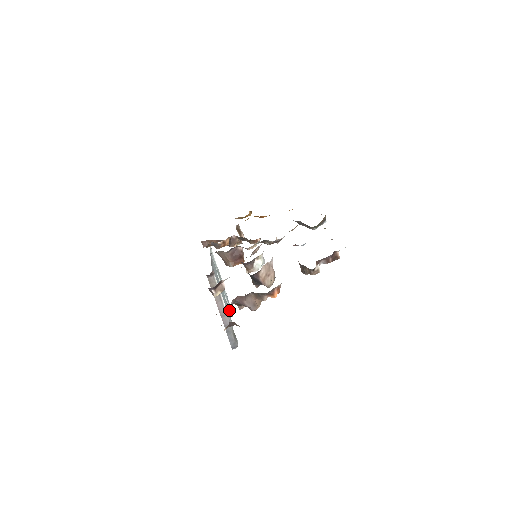
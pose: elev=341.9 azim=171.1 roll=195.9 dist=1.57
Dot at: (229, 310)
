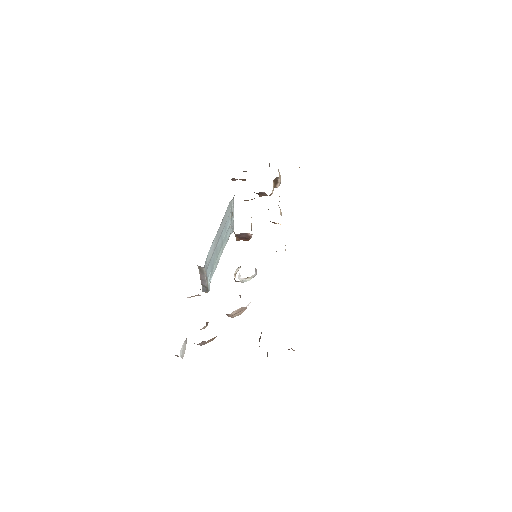
Dot at: (228, 238)
